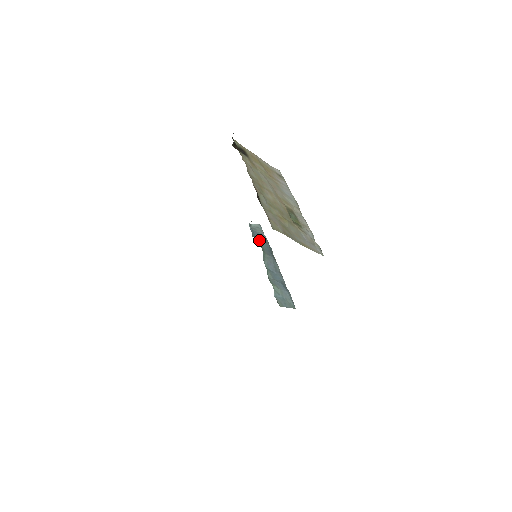
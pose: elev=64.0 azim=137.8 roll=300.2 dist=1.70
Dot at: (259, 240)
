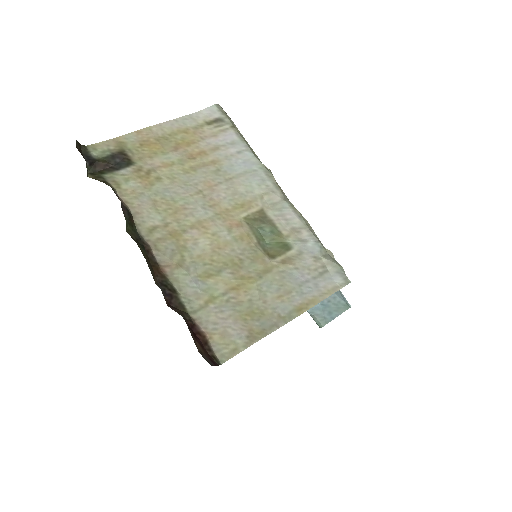
Dot at: occluded
